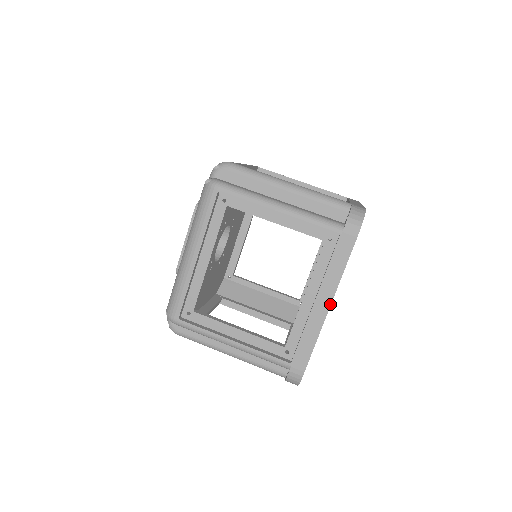
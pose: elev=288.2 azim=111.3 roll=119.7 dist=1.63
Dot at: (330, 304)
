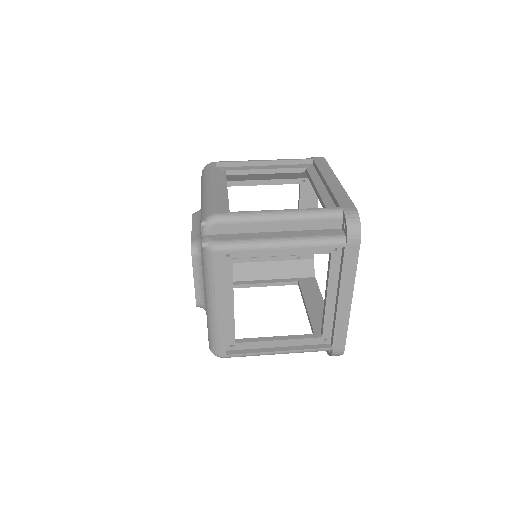
Dot at: (337, 179)
